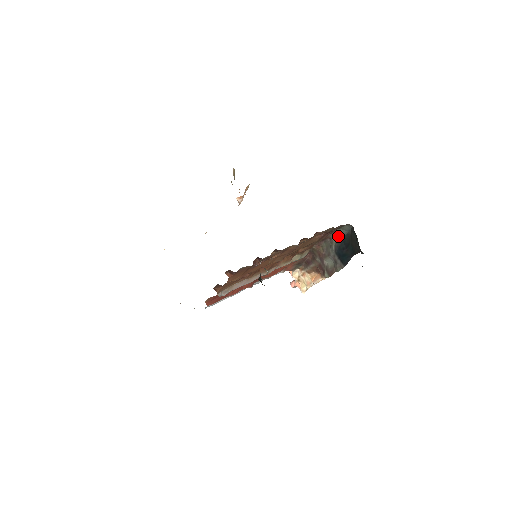
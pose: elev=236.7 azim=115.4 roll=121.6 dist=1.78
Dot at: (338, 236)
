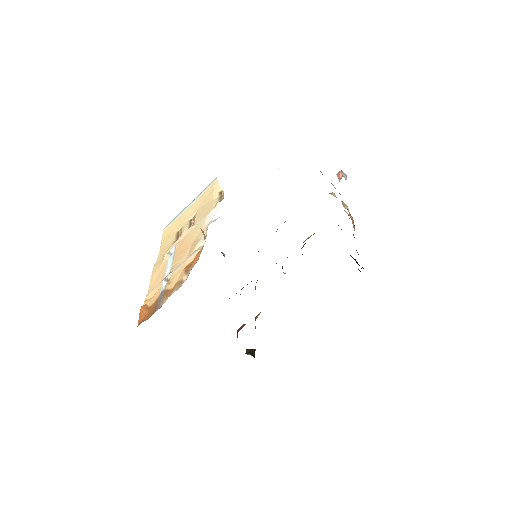
Dot at: occluded
